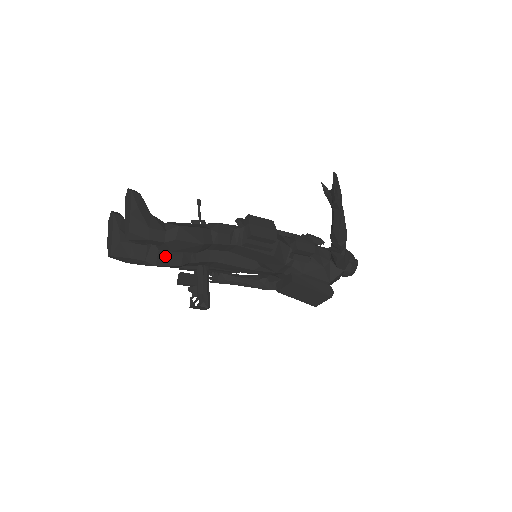
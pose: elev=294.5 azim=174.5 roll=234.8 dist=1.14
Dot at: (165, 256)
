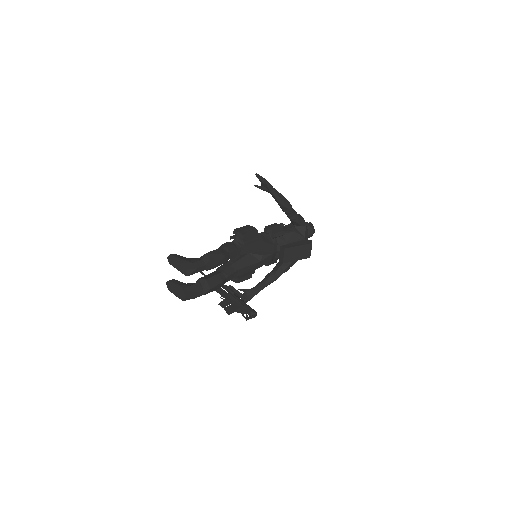
Dot at: (211, 281)
